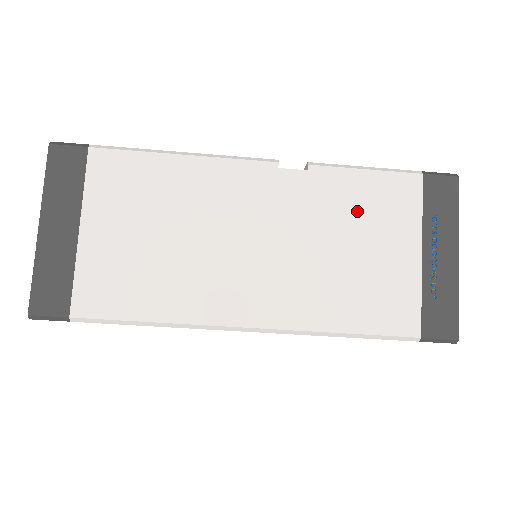
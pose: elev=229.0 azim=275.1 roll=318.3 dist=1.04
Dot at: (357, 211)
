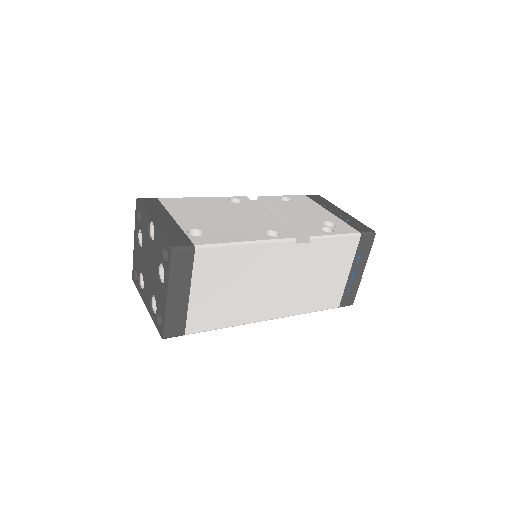
Dot at: (327, 259)
